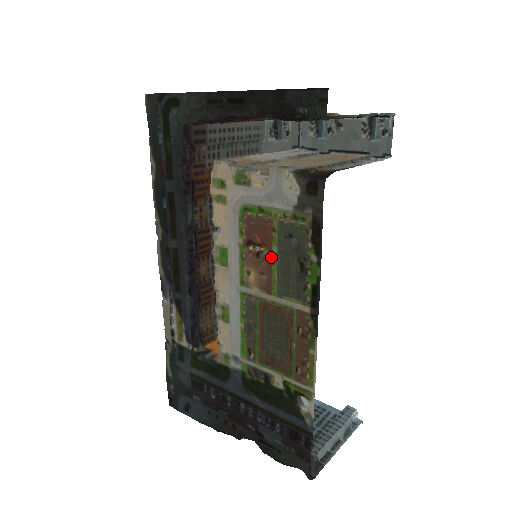
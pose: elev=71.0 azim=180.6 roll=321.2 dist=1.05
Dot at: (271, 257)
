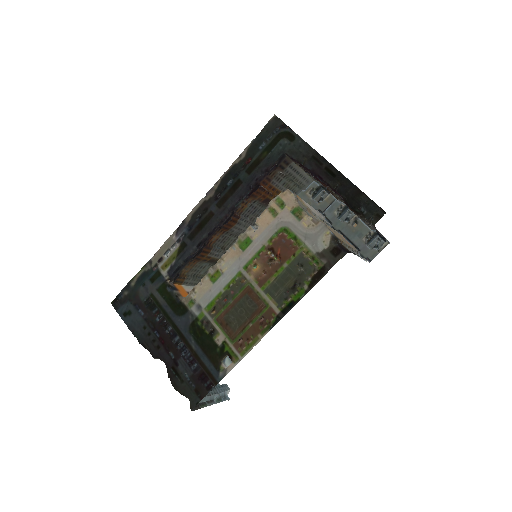
Dot at: (279, 267)
